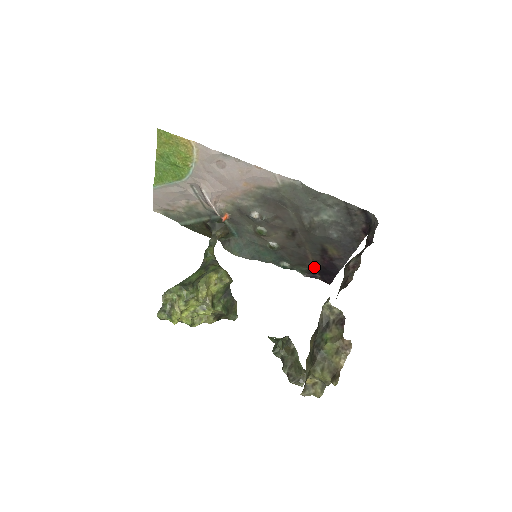
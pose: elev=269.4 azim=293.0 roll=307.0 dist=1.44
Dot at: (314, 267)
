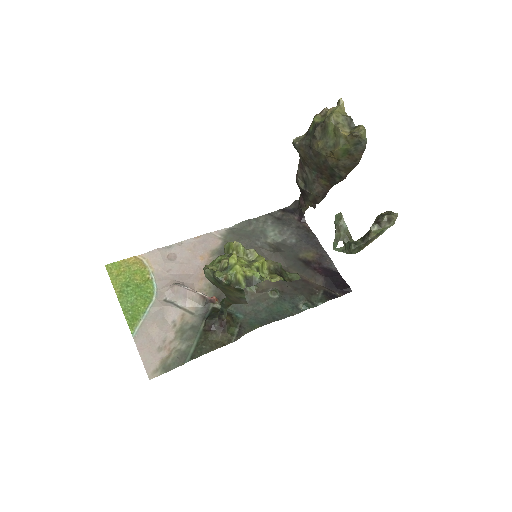
Dot at: (322, 288)
